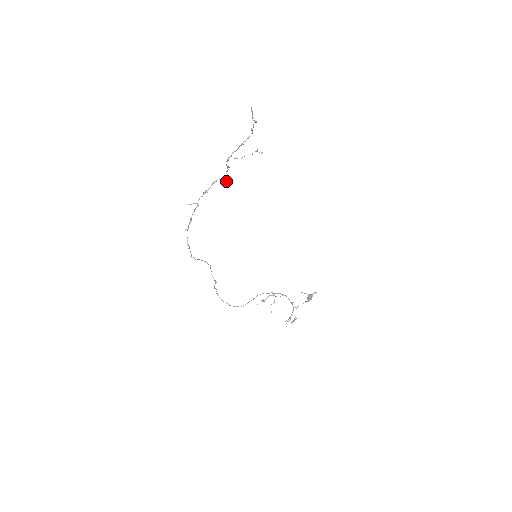
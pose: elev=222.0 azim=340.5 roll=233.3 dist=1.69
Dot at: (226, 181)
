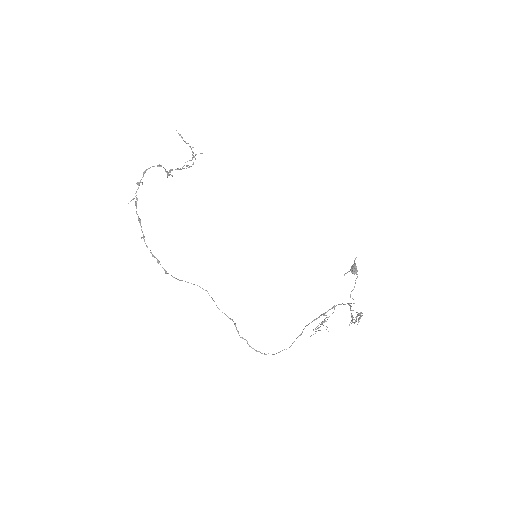
Dot at: (158, 166)
